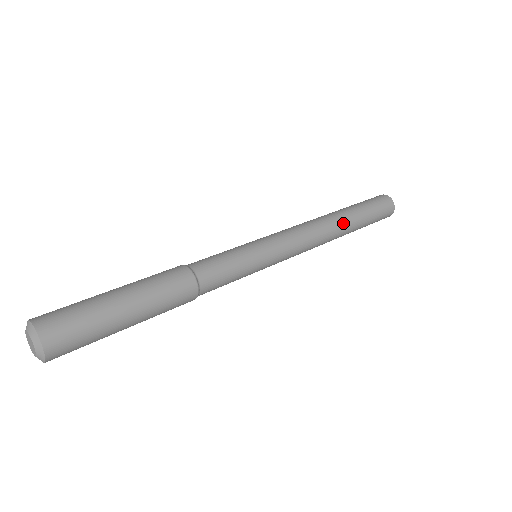
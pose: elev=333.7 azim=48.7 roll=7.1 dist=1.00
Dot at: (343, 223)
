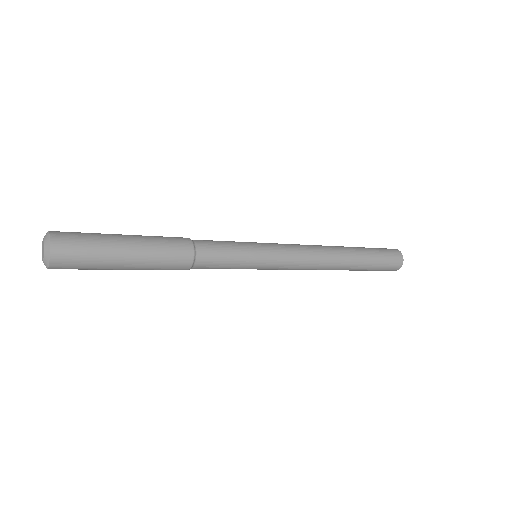
Dot at: (346, 254)
